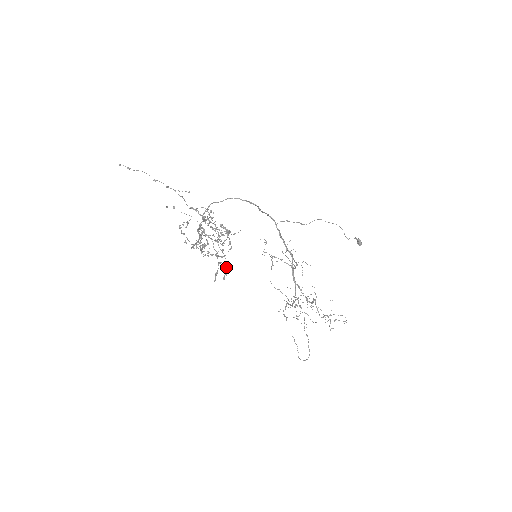
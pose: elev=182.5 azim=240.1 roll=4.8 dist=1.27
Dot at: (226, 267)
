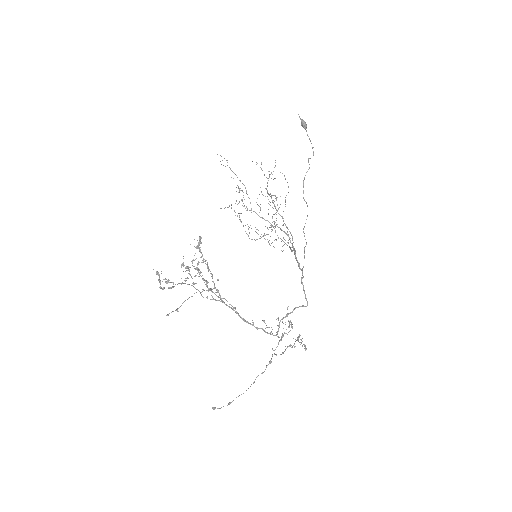
Dot at: occluded
